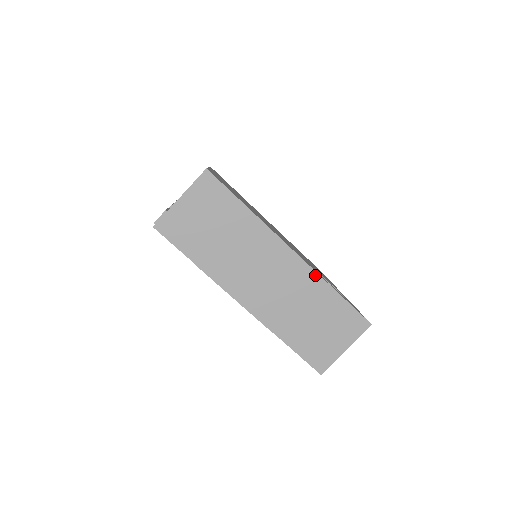
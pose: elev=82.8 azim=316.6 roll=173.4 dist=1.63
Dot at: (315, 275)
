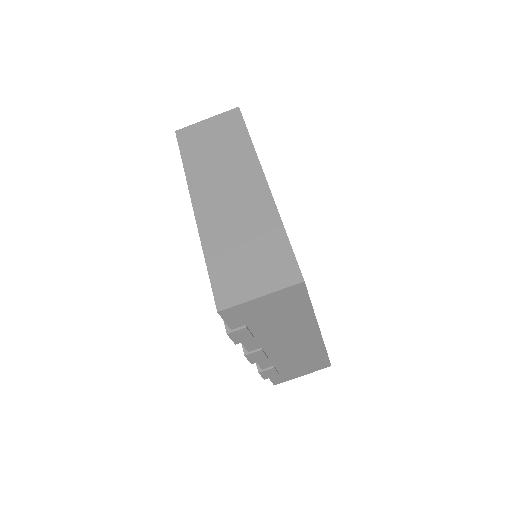
Dot at: (273, 208)
